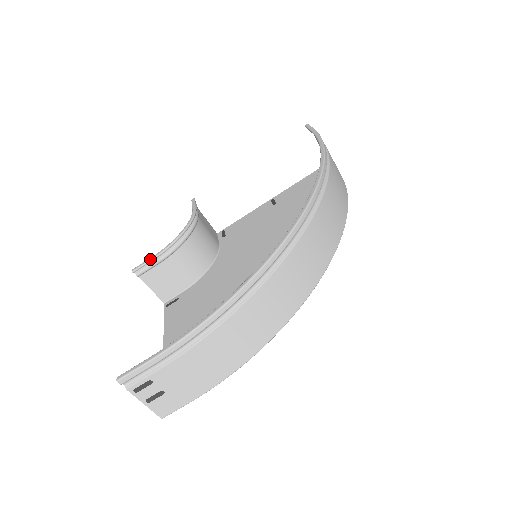
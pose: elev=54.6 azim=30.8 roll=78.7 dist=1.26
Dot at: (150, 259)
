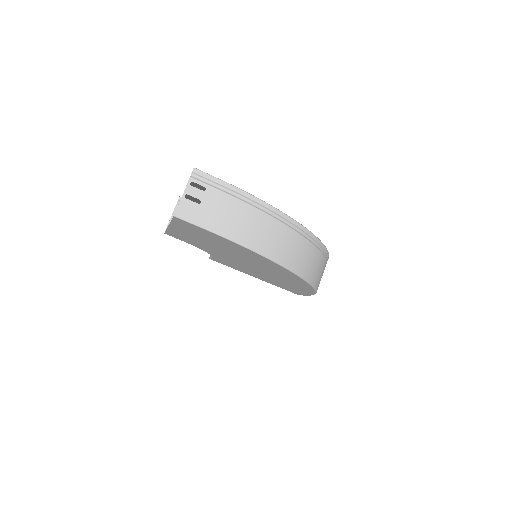
Dot at: occluded
